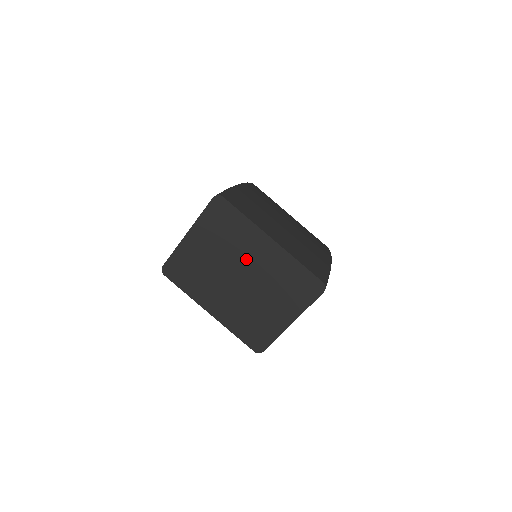
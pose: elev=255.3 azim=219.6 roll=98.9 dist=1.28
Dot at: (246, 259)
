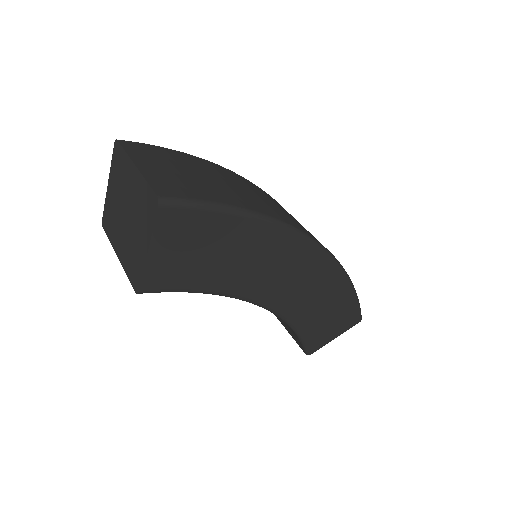
Dot at: (127, 192)
